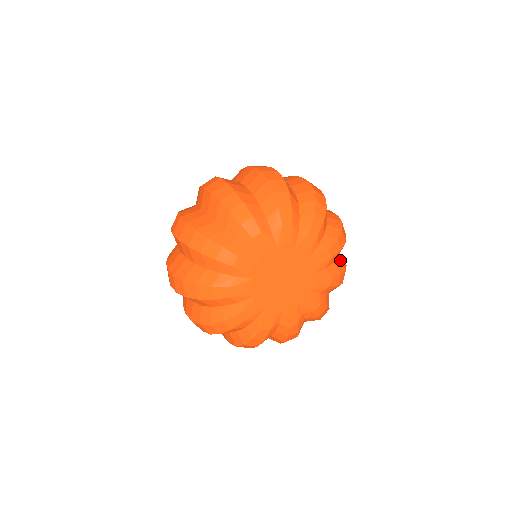
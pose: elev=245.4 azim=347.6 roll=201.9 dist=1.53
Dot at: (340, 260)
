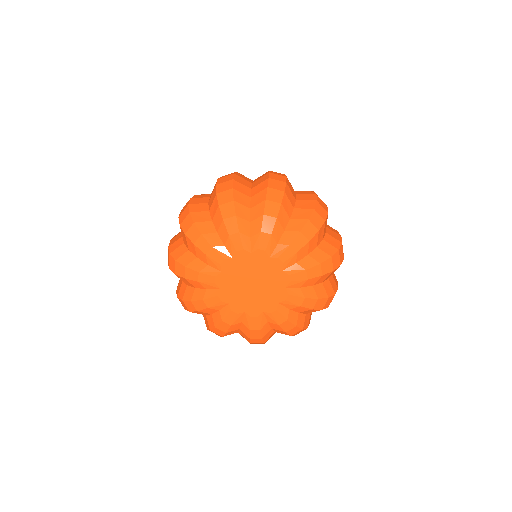
Dot at: (323, 248)
